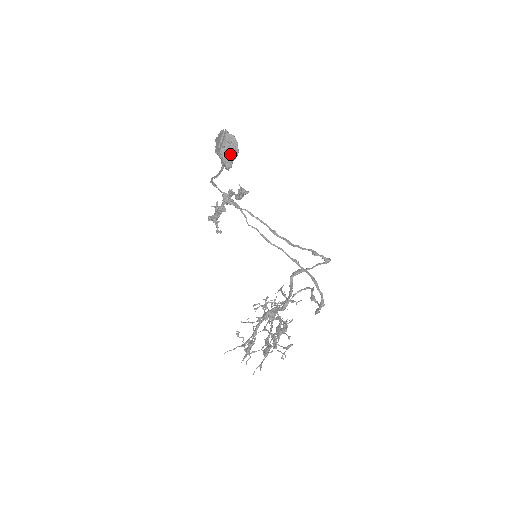
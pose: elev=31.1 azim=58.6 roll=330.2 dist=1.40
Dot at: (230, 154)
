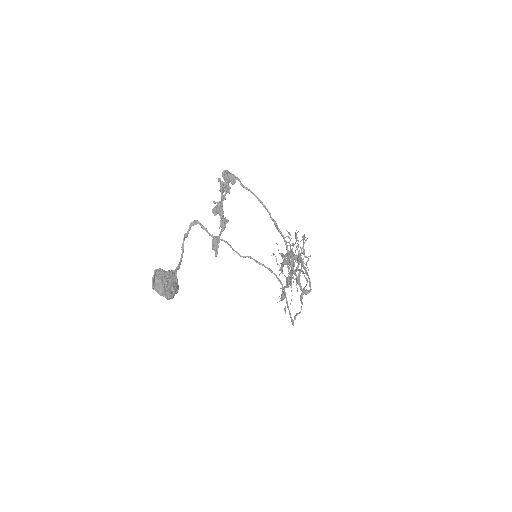
Dot at: occluded
